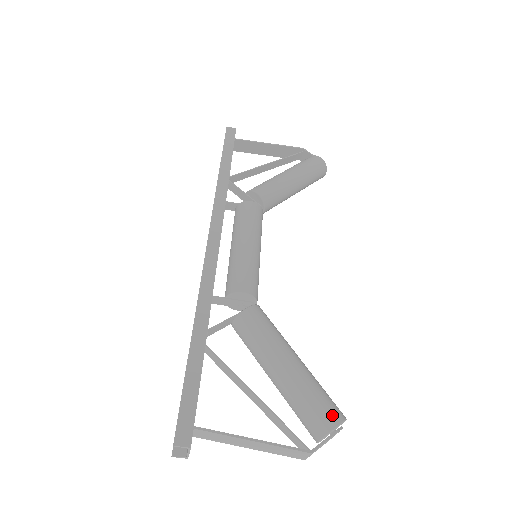
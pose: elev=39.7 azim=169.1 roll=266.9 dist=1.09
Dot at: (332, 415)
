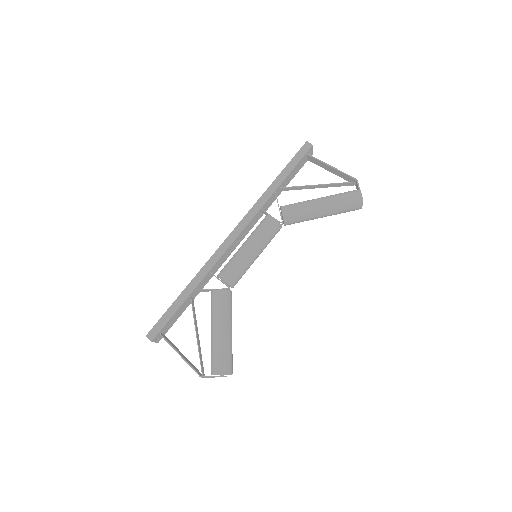
Dot at: (220, 368)
